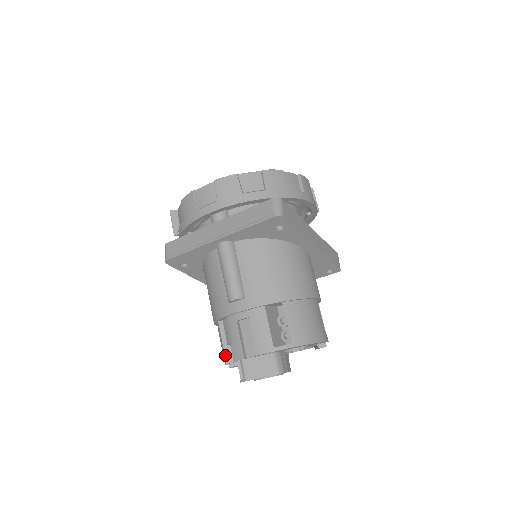
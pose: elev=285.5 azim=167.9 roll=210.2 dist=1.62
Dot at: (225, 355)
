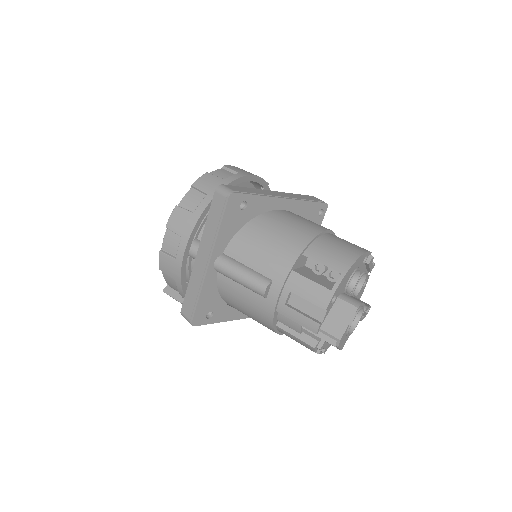
Dot at: (307, 343)
